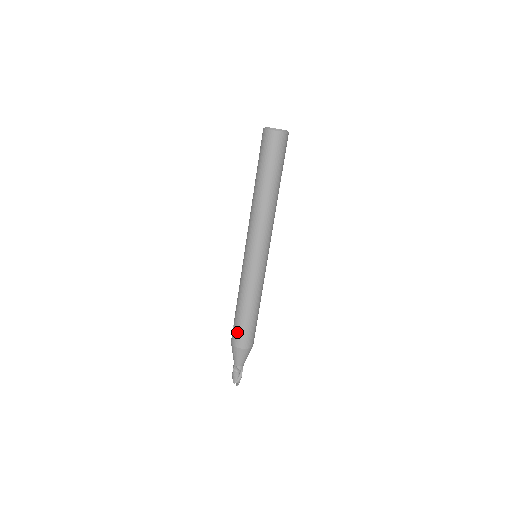
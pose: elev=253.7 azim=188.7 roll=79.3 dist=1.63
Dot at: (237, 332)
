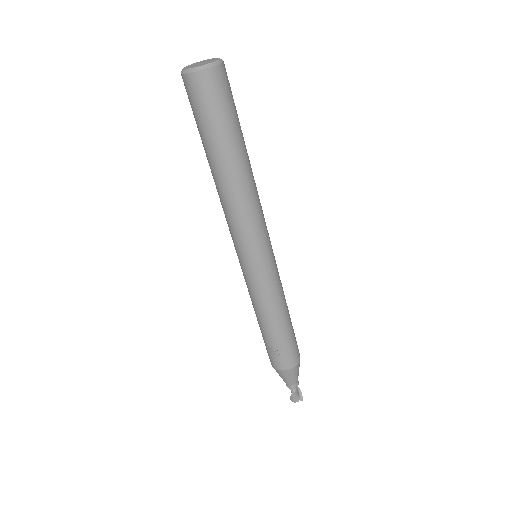
Dot at: (288, 353)
